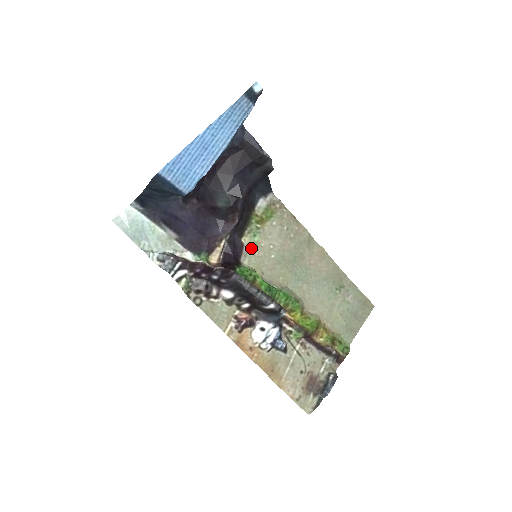
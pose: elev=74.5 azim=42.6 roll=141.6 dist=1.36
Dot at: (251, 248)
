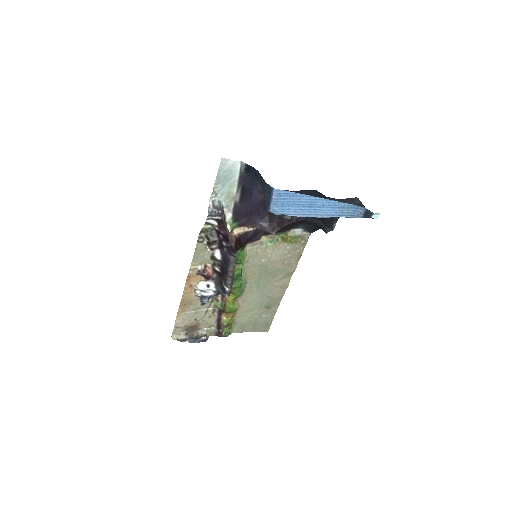
Dot at: (260, 245)
